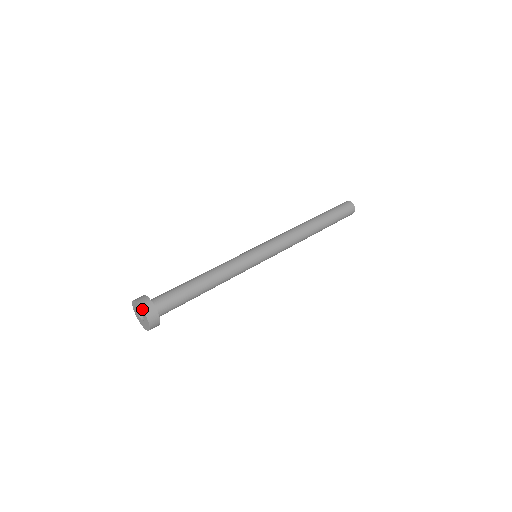
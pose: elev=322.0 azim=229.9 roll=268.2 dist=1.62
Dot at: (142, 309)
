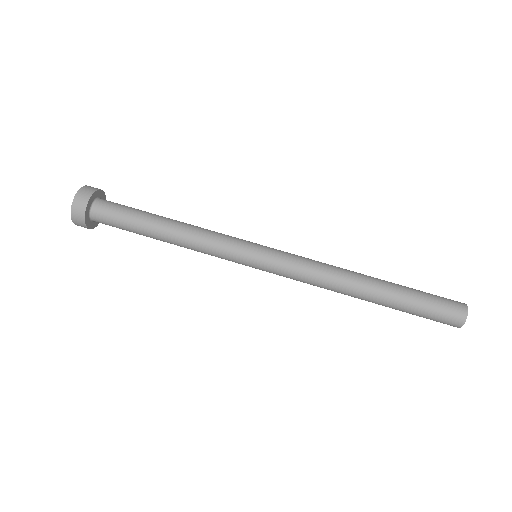
Dot at: (79, 190)
